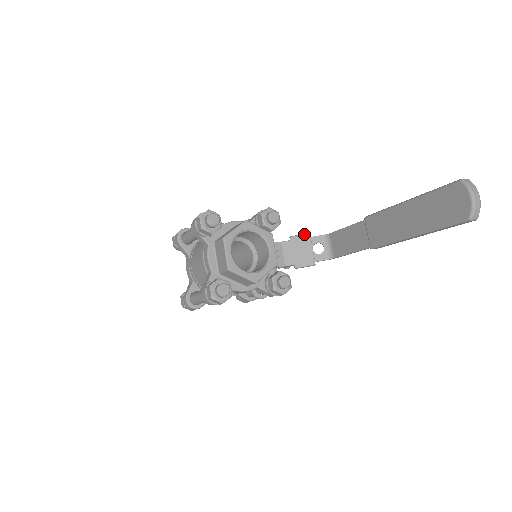
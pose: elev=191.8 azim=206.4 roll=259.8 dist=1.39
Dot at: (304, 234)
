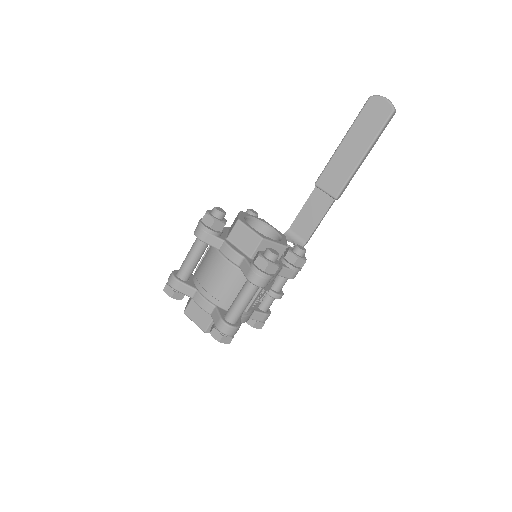
Dot at: occluded
